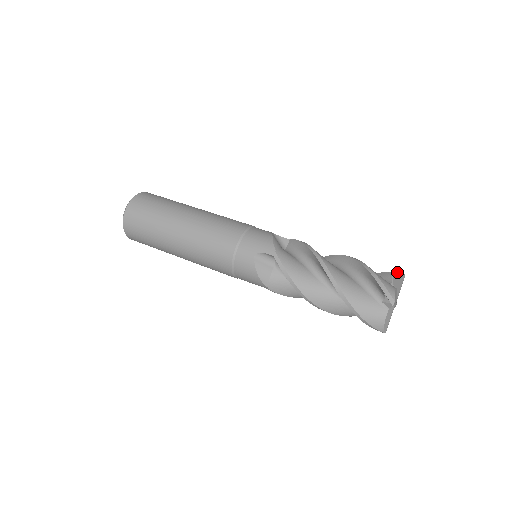
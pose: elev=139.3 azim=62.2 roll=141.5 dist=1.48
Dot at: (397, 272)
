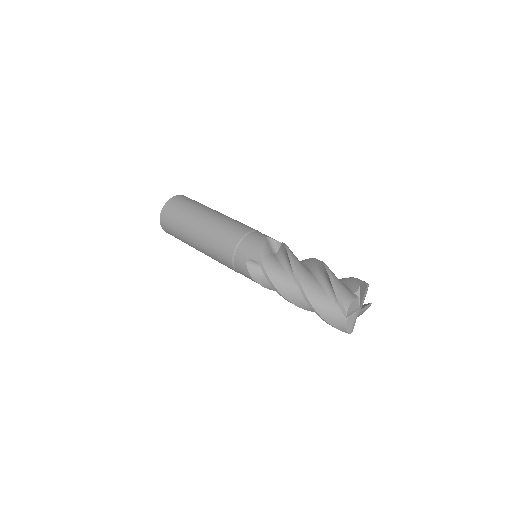
Dot at: (363, 281)
